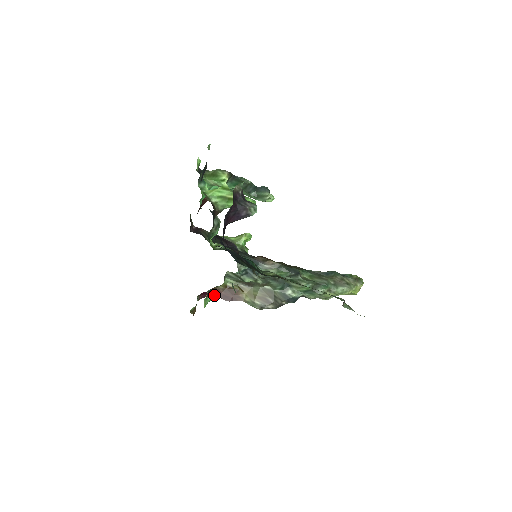
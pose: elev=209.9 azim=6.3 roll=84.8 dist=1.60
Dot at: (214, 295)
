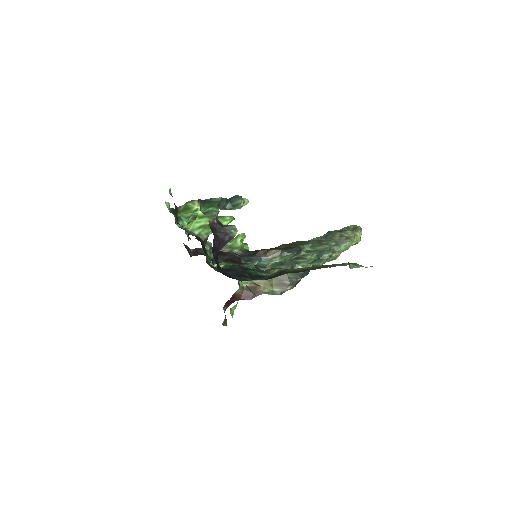
Dot at: (236, 300)
